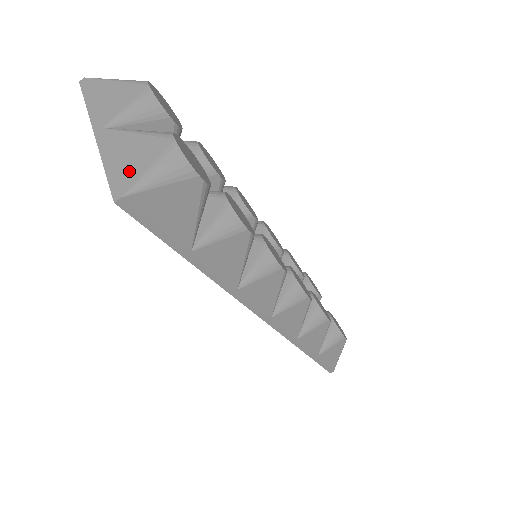
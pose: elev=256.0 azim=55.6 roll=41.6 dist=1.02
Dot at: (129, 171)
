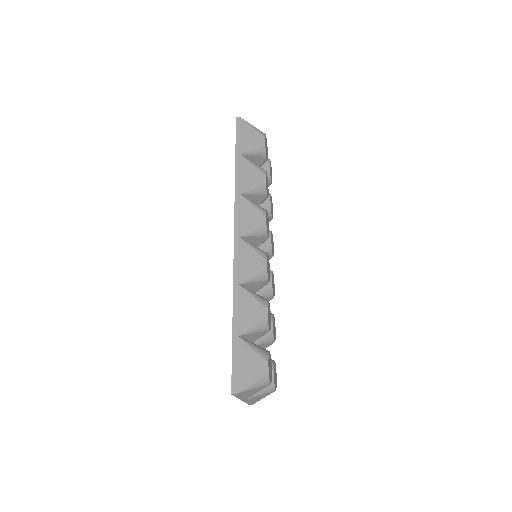
Dot at: (256, 401)
